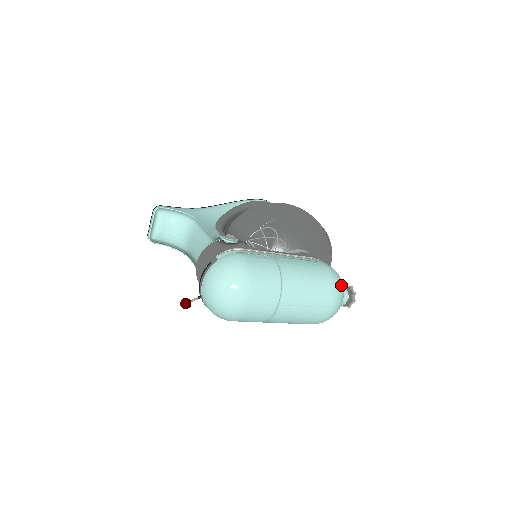
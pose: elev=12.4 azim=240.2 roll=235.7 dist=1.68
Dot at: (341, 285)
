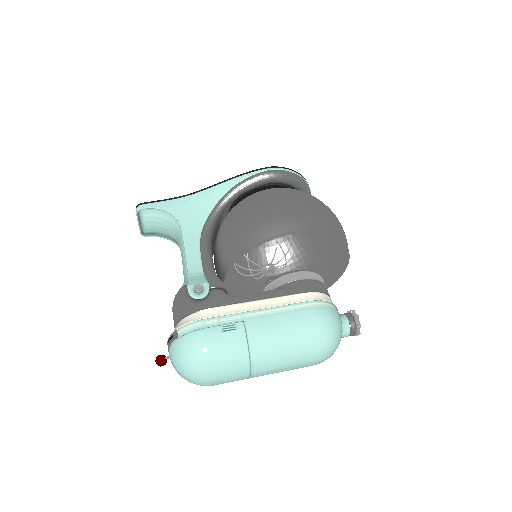
Dot at: (333, 336)
